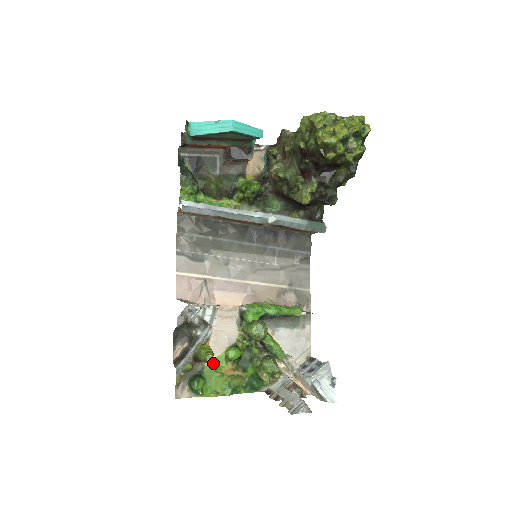
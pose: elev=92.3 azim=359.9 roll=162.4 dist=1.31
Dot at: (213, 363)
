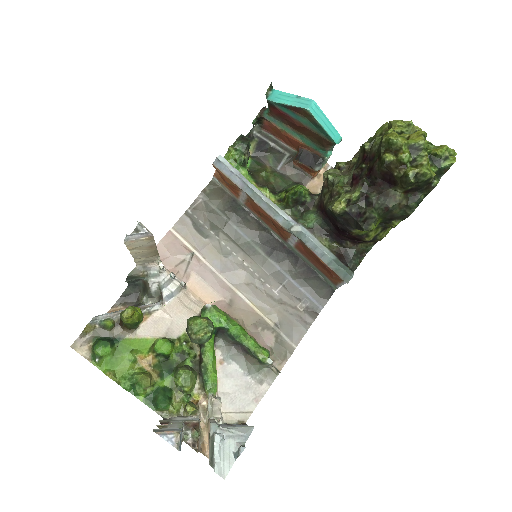
Dot at: (136, 341)
